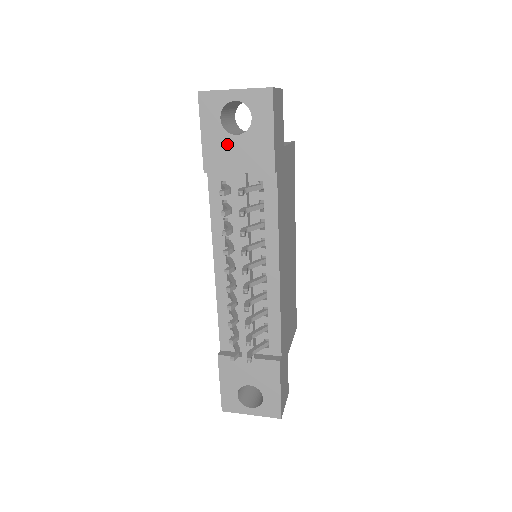
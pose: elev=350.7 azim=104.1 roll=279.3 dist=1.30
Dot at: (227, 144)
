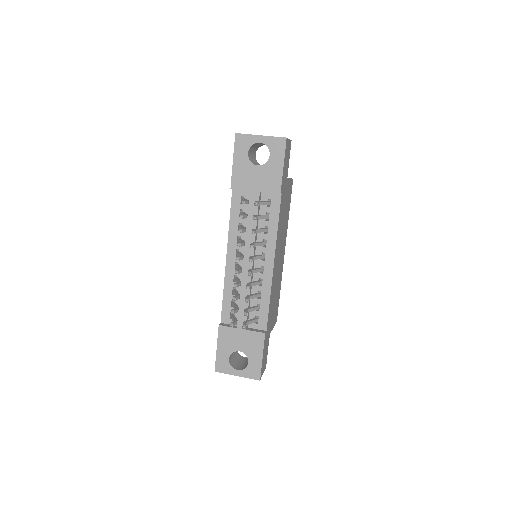
Dot at: (250, 171)
